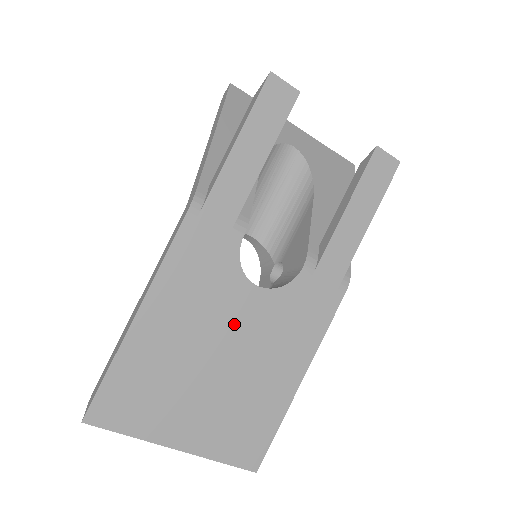
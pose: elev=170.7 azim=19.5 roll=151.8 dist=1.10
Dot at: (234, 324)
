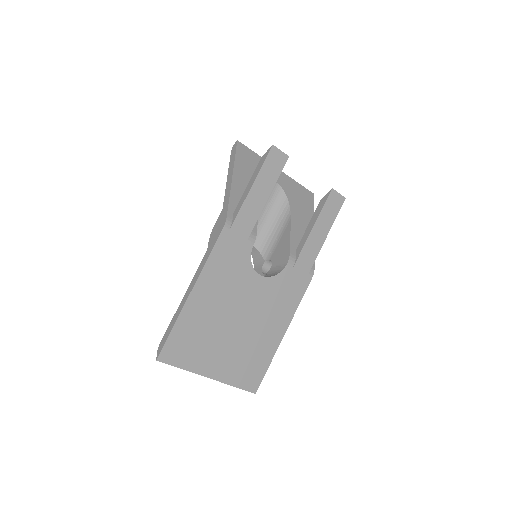
Dot at: (246, 299)
